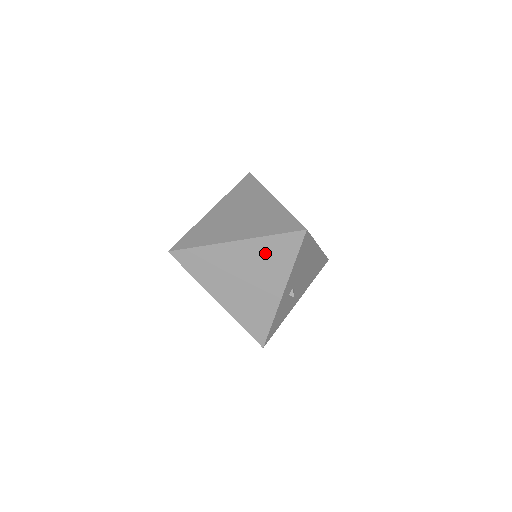
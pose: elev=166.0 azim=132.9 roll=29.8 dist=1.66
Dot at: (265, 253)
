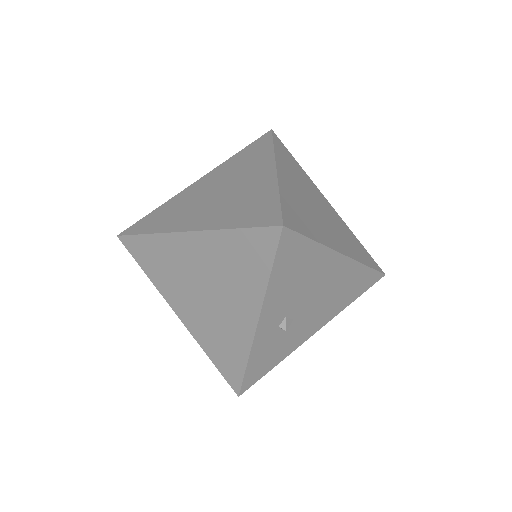
Dot at: (227, 256)
